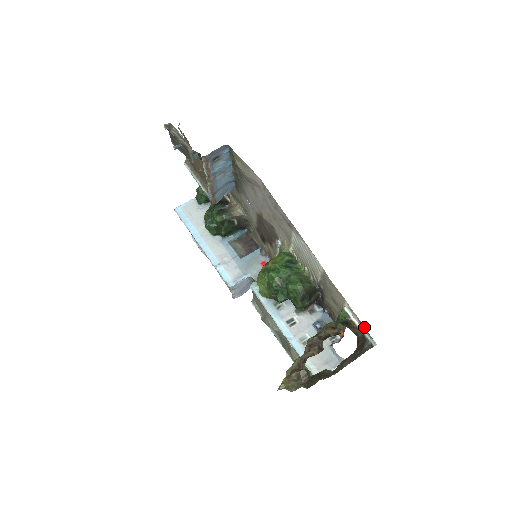
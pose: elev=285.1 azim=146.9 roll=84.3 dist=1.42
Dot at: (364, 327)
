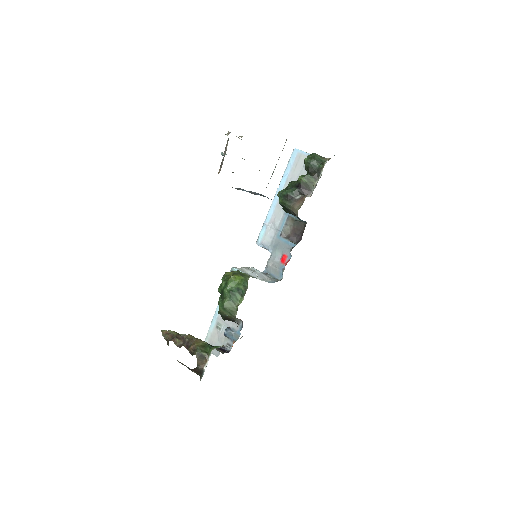
Dot at: (203, 369)
